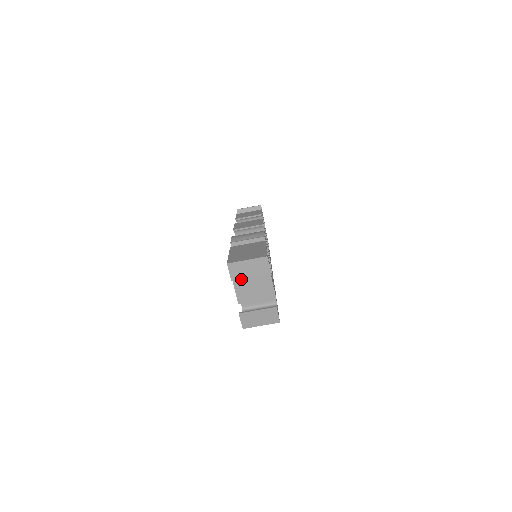
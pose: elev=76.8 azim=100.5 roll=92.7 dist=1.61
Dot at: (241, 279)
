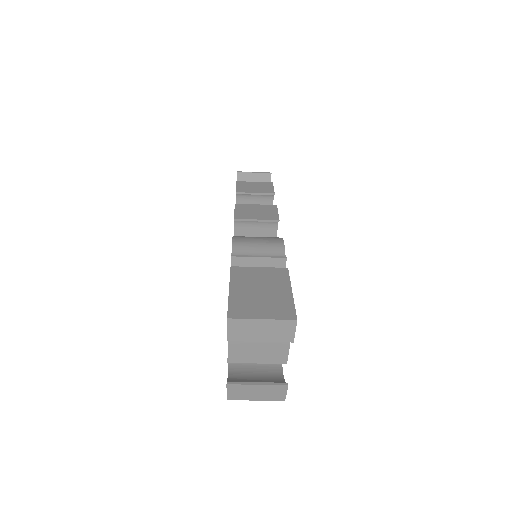
Dot at: occluded
